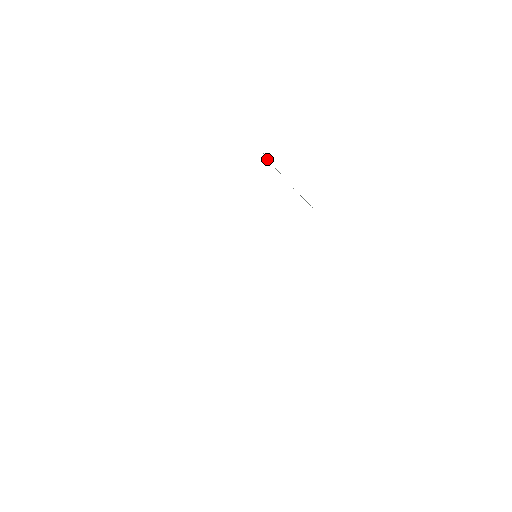
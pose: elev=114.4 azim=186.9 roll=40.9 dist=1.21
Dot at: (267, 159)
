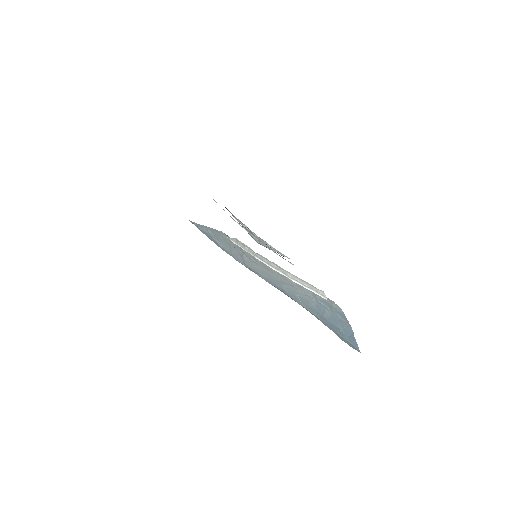
Dot at: (245, 227)
